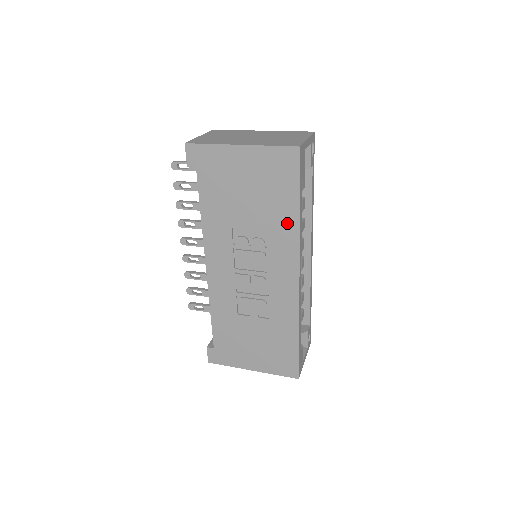
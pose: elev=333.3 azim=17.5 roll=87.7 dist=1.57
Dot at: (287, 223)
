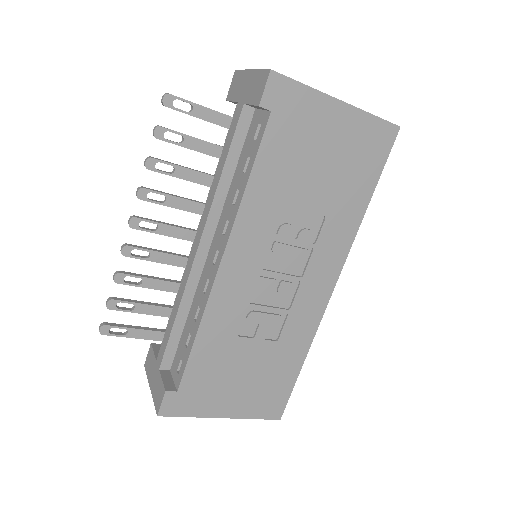
Dot at: (350, 216)
